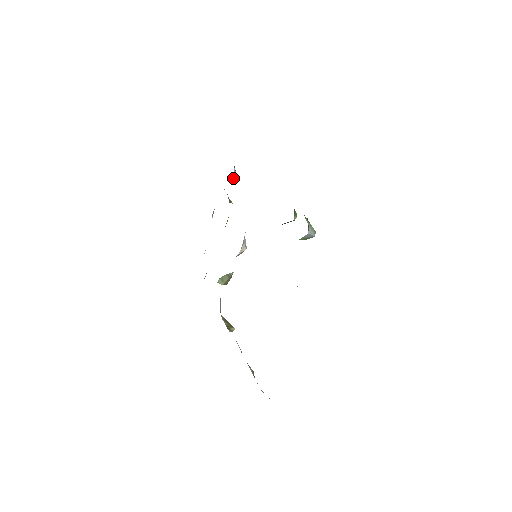
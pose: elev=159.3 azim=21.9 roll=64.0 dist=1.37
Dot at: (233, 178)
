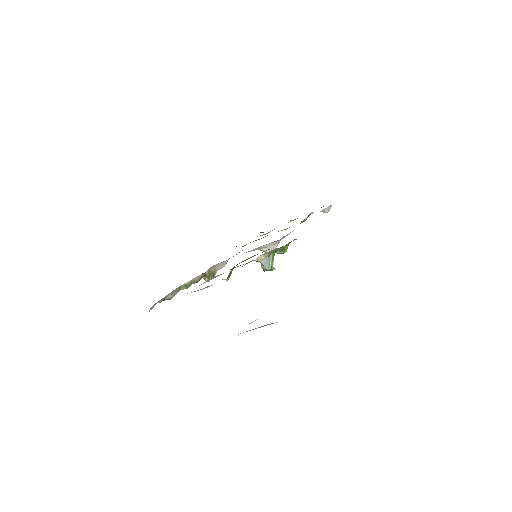
Dot at: (323, 212)
